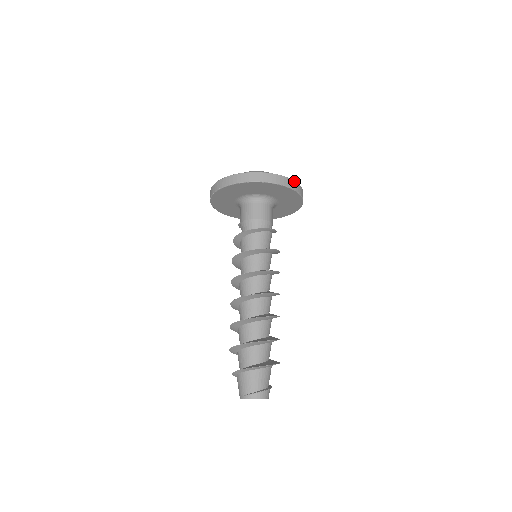
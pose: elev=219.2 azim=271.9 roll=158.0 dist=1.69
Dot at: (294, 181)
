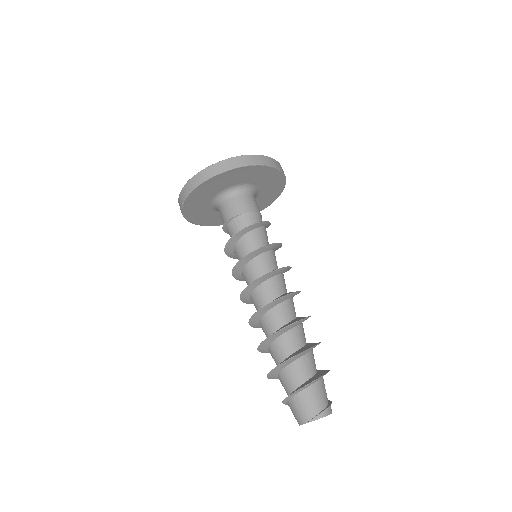
Dot at: occluded
